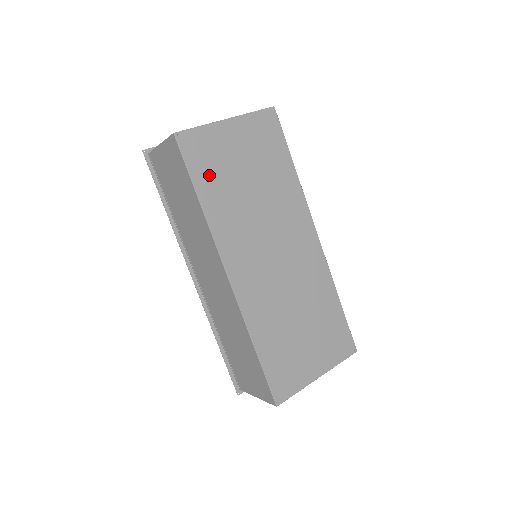
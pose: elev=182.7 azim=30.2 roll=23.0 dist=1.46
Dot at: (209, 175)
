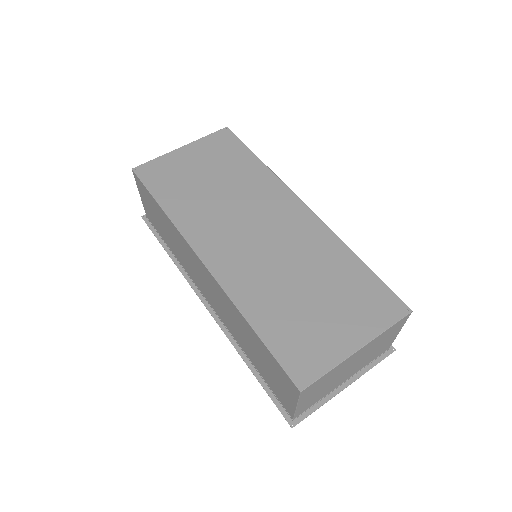
Dot at: (169, 188)
